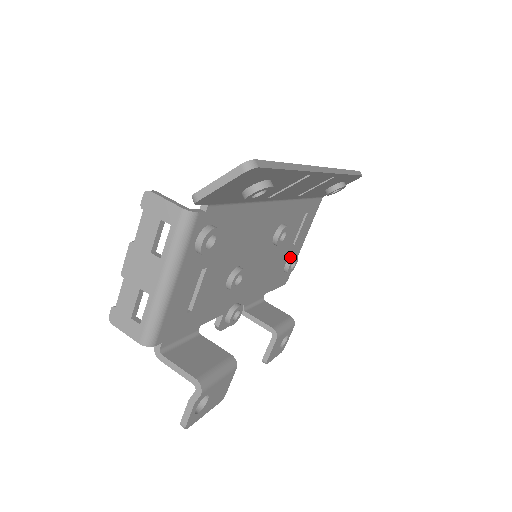
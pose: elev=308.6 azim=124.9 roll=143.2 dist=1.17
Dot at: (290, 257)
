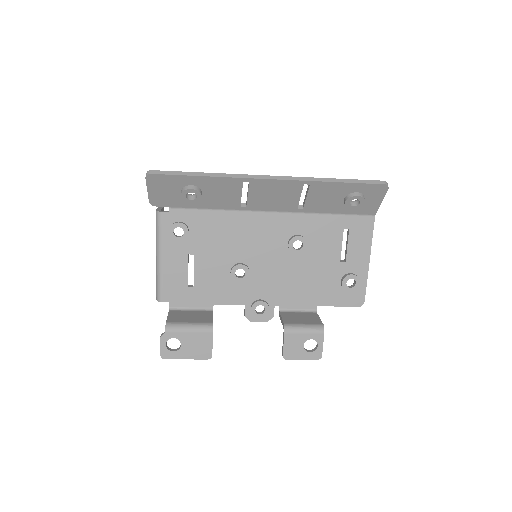
Dot at: (345, 274)
